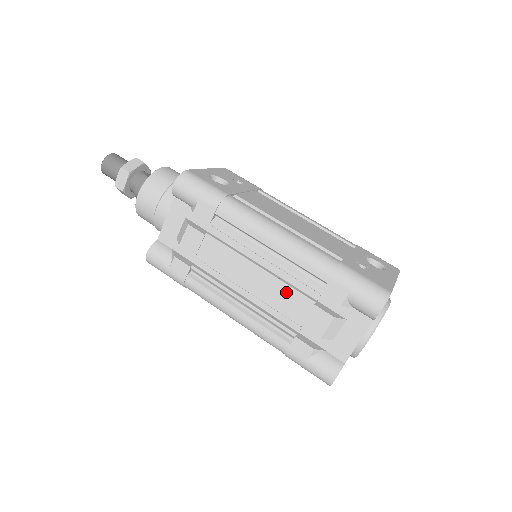
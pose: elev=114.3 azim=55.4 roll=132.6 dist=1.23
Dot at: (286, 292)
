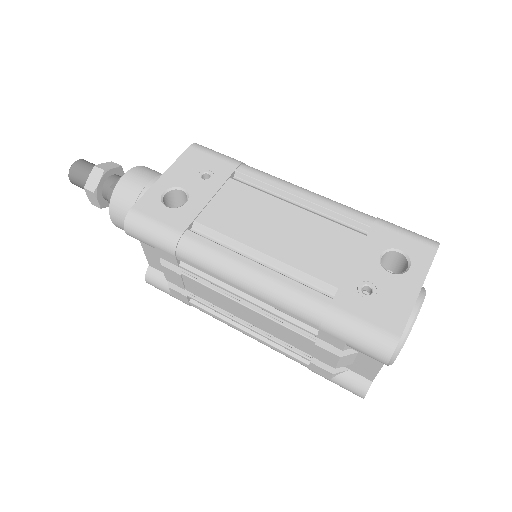
Dot at: (282, 329)
